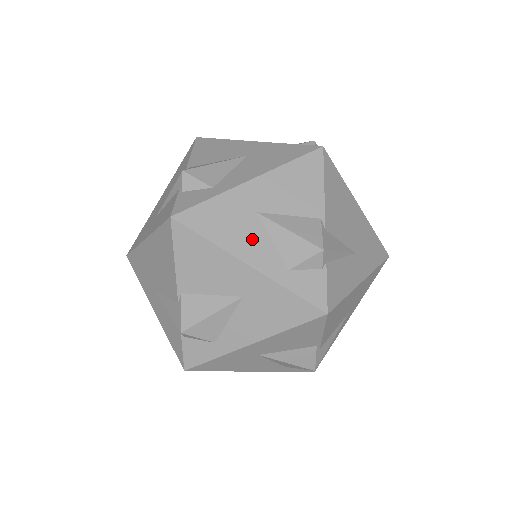
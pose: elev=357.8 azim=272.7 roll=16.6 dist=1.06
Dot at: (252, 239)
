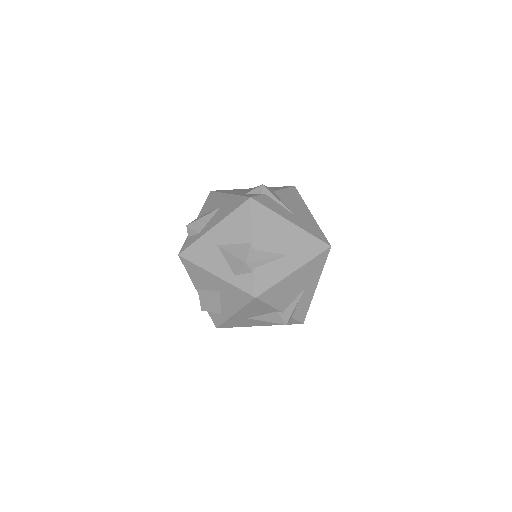
Dot at: (237, 192)
